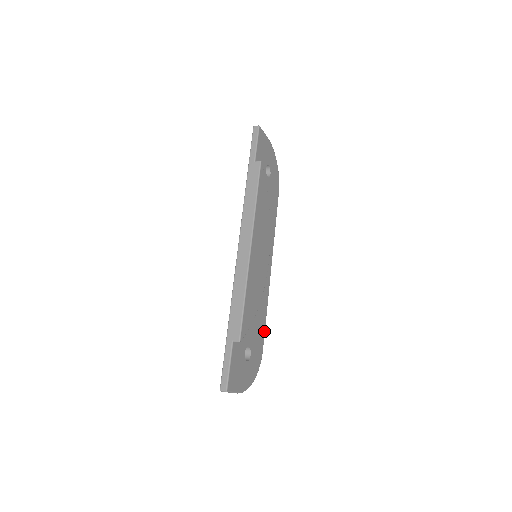
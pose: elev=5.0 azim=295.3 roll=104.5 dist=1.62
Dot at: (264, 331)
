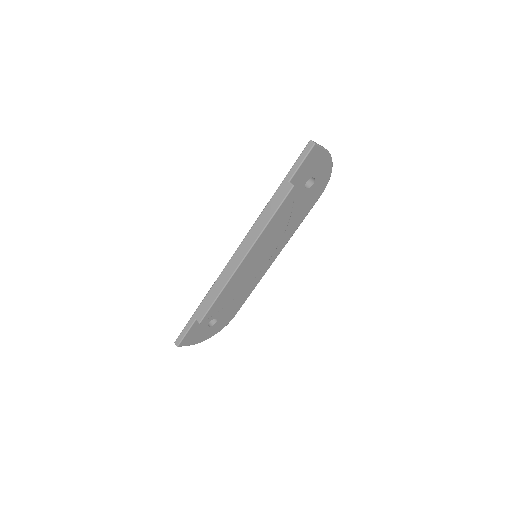
Dot at: (242, 304)
